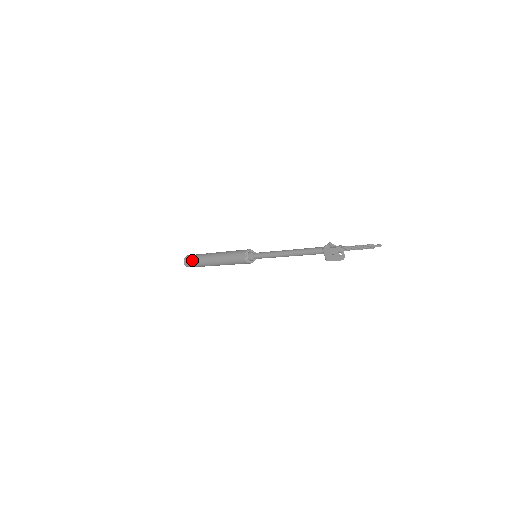
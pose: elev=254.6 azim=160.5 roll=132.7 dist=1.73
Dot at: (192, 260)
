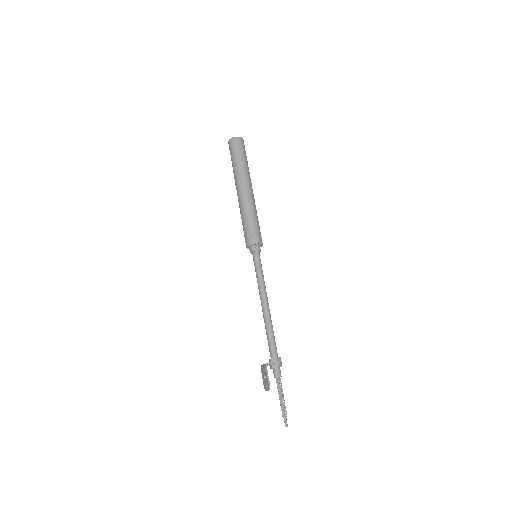
Dot at: (233, 154)
